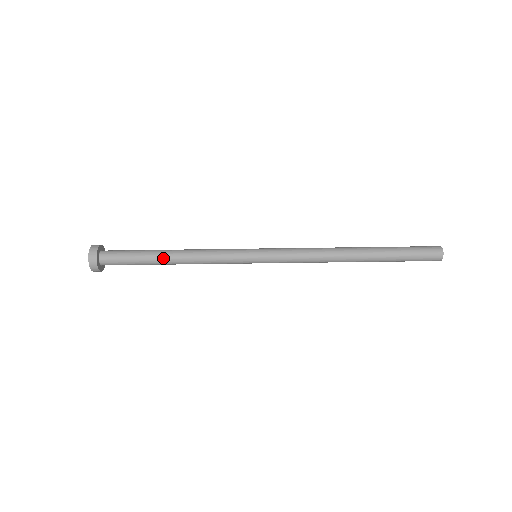
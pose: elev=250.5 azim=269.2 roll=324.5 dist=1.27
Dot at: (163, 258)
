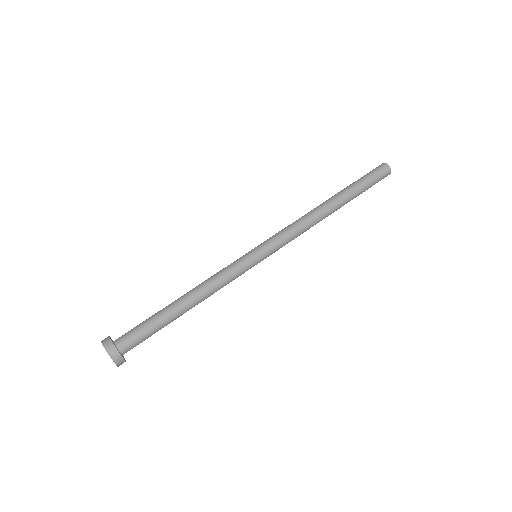
Dot at: (174, 302)
